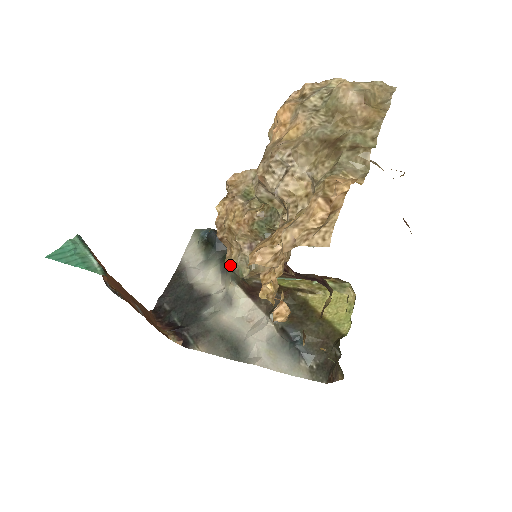
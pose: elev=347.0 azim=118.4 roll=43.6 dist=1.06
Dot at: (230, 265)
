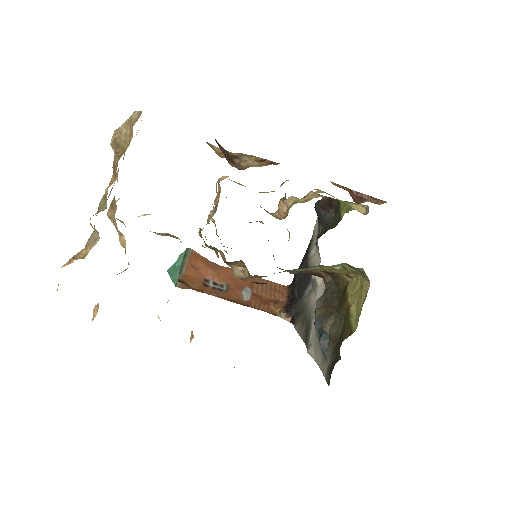
Dot at: occluded
